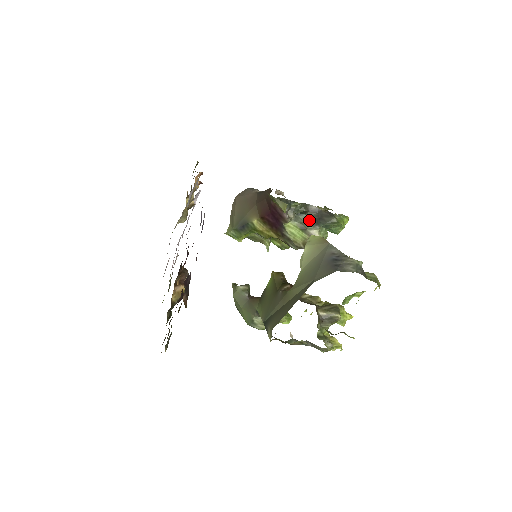
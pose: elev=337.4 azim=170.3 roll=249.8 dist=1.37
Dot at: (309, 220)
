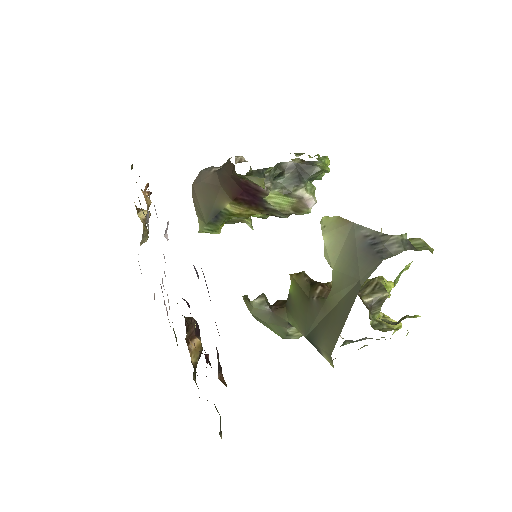
Dot at: (289, 181)
